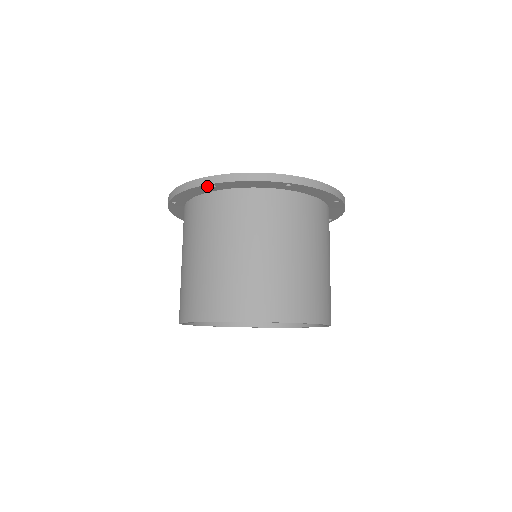
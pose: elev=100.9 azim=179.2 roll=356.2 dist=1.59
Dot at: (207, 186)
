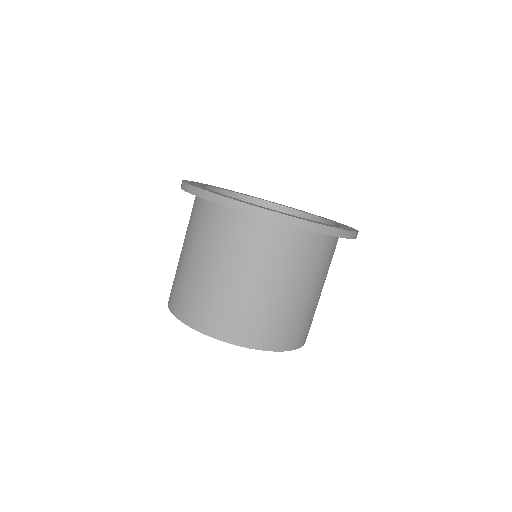
Dot at: occluded
